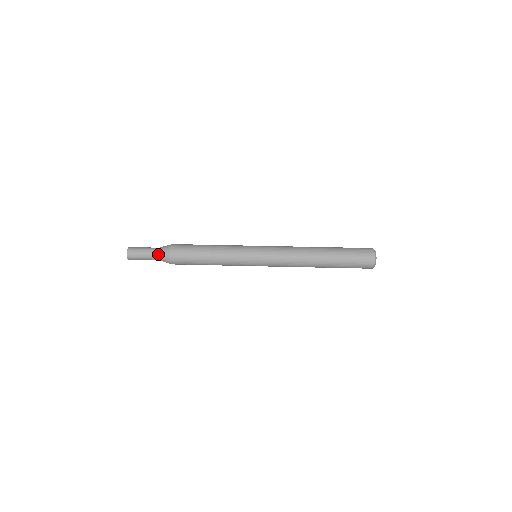
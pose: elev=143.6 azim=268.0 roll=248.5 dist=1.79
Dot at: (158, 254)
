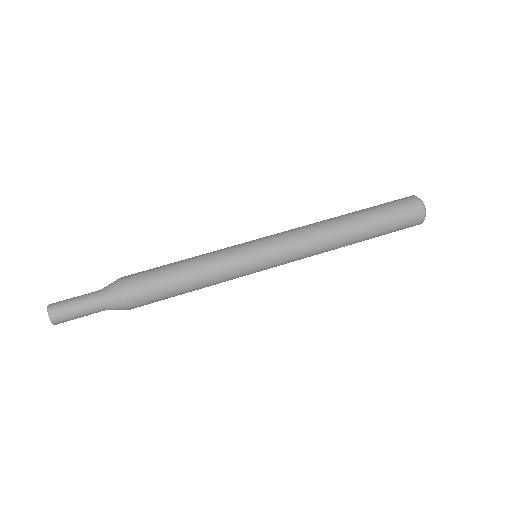
Dot at: (101, 294)
